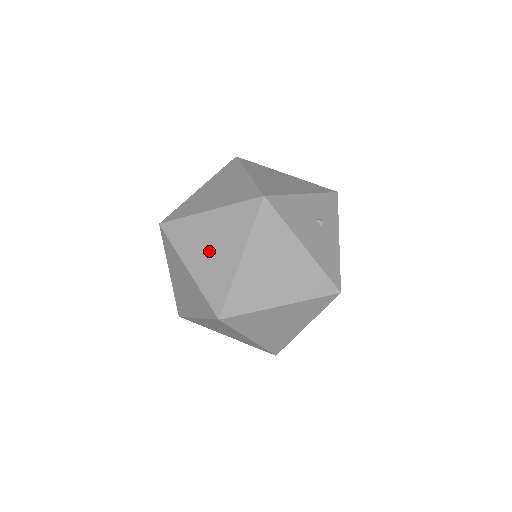
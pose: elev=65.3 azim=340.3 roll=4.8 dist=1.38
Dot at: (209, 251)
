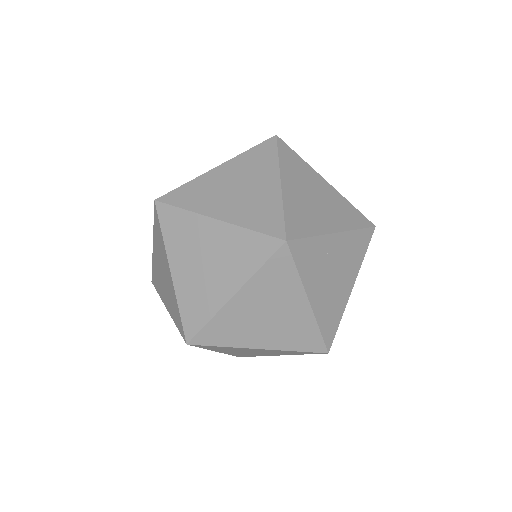
Dot at: (237, 193)
